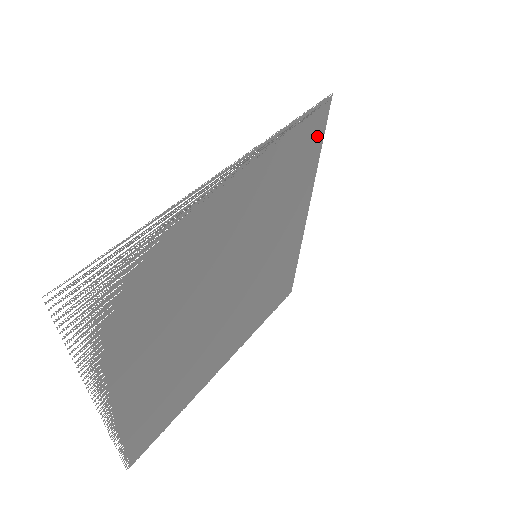
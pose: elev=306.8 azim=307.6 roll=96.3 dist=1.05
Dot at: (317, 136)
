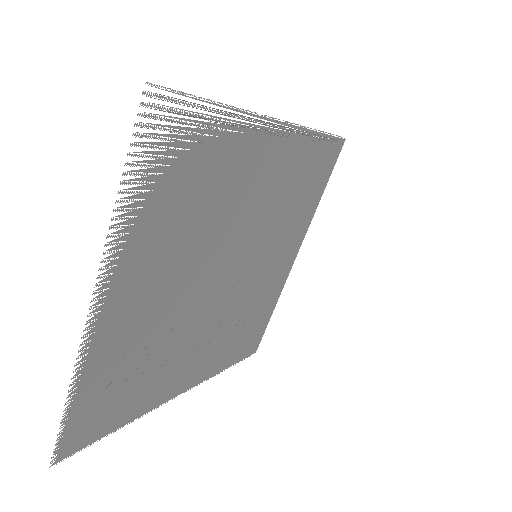
Dot at: (326, 171)
